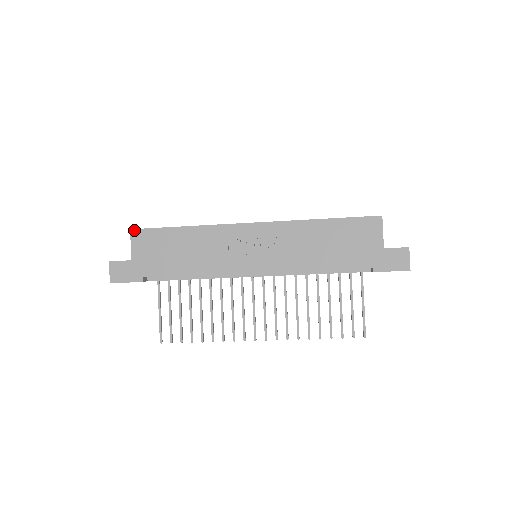
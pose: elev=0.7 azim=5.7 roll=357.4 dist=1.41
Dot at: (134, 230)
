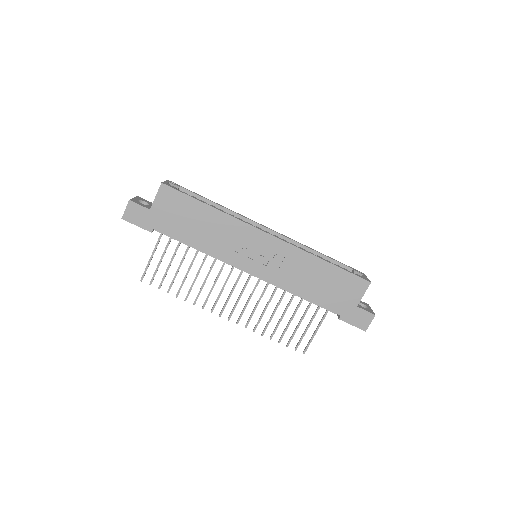
Dot at: (165, 185)
